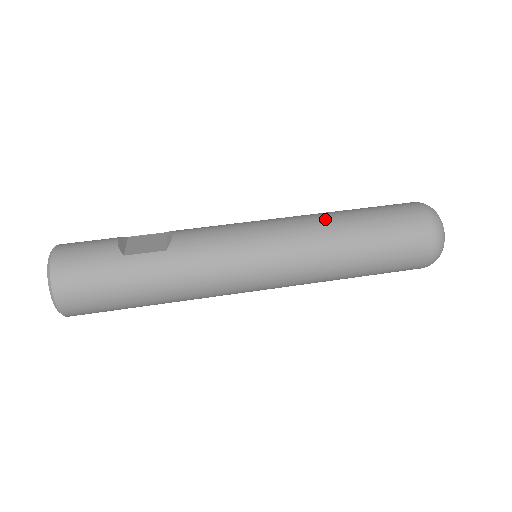
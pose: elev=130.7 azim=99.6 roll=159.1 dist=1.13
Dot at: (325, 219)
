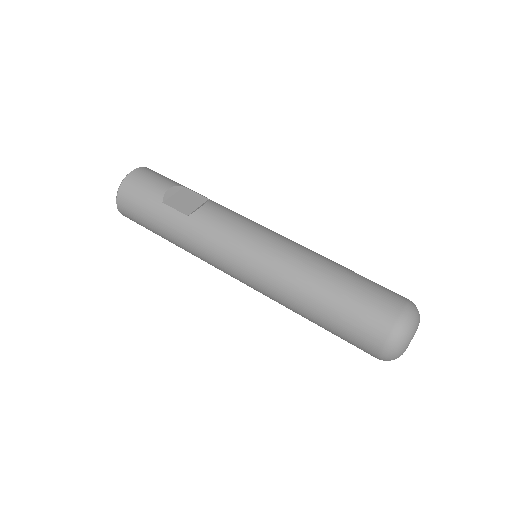
Dot at: (310, 266)
